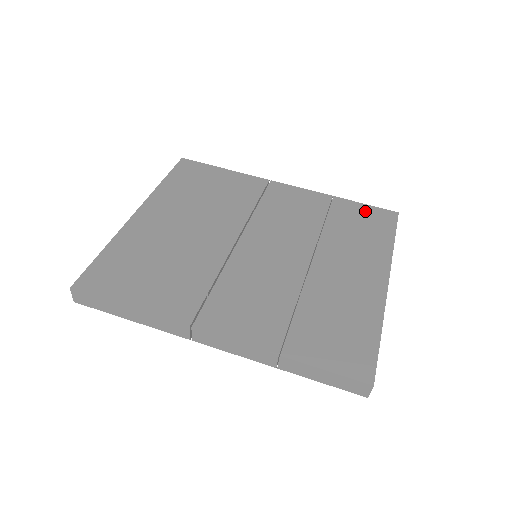
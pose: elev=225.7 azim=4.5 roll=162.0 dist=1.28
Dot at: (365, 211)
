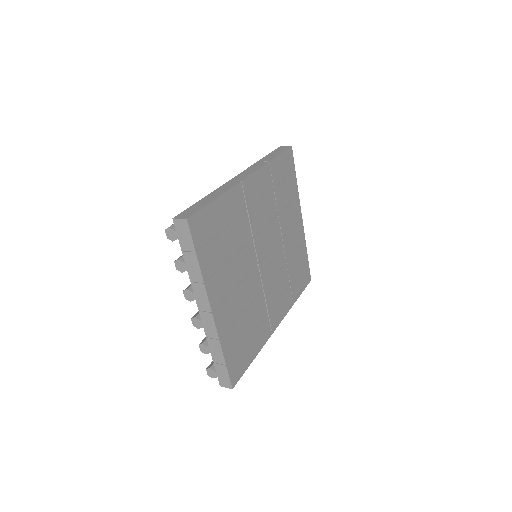
Dot at: (283, 162)
